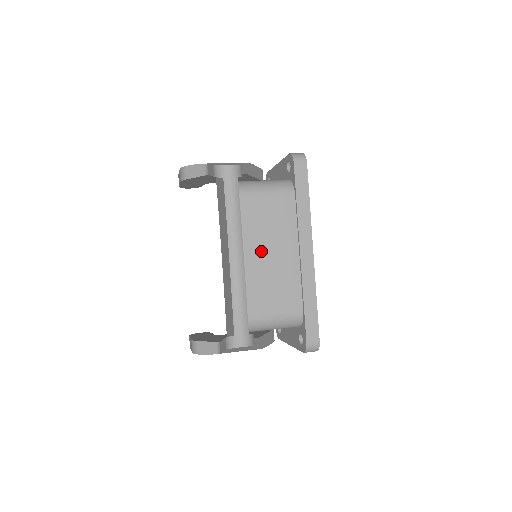
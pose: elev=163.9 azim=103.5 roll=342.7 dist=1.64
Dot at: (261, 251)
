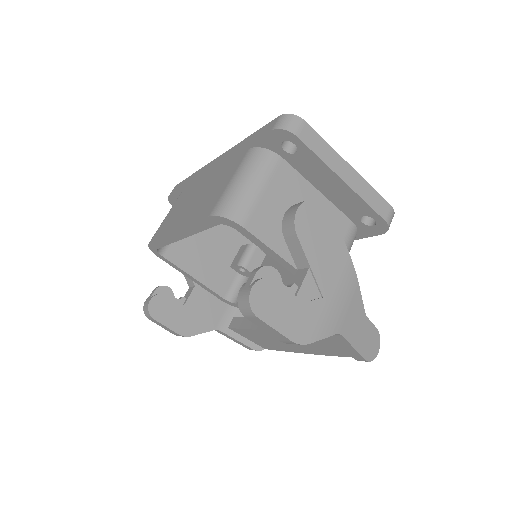
Dot at: occluded
